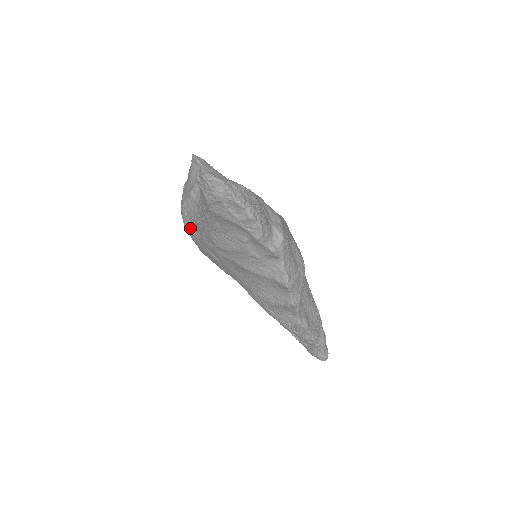
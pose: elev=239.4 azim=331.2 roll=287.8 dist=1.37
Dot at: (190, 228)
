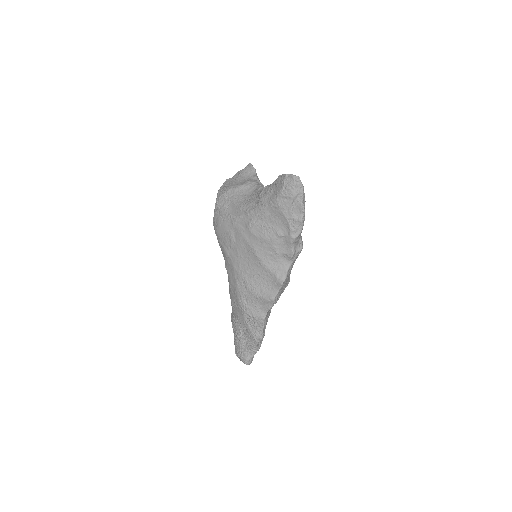
Dot at: (224, 208)
